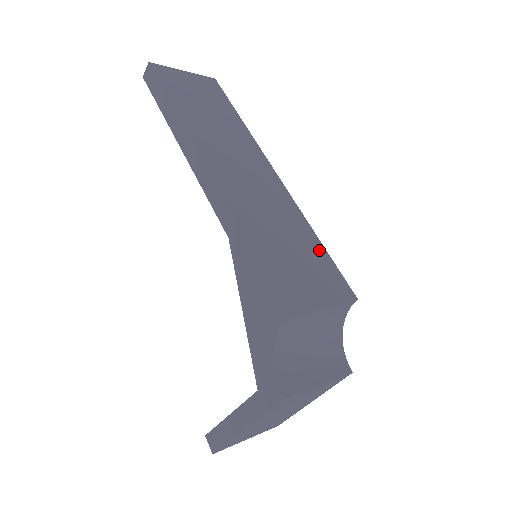
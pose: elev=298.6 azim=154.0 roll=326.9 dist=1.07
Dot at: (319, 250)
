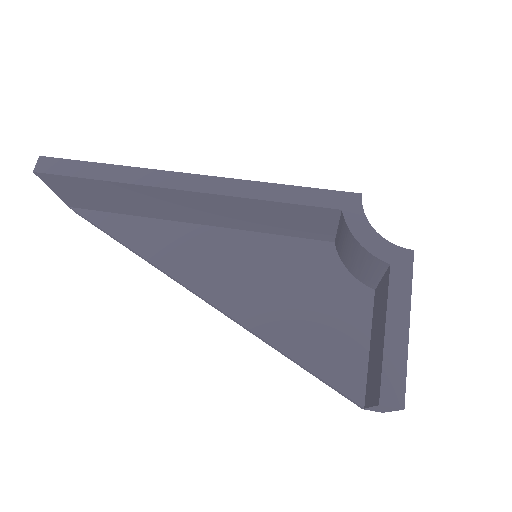
Dot at: occluded
